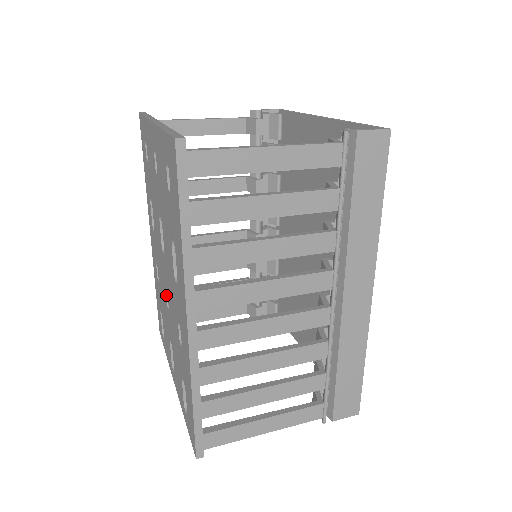
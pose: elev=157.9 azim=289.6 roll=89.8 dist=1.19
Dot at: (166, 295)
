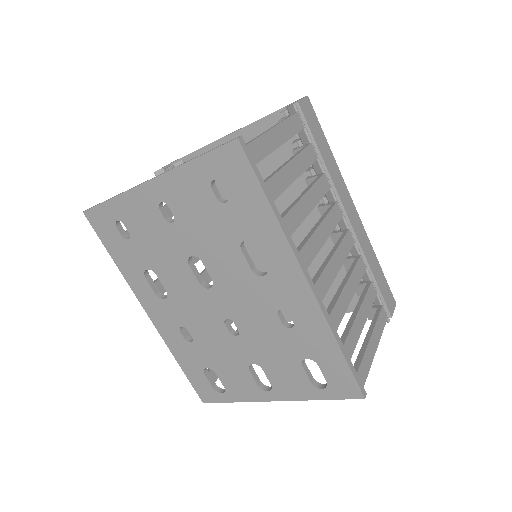
Dot at: (226, 327)
